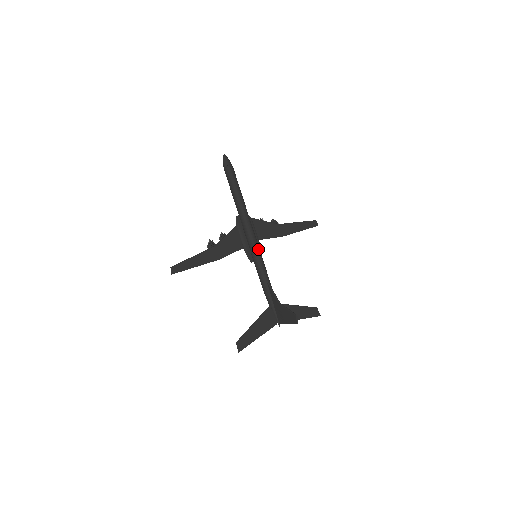
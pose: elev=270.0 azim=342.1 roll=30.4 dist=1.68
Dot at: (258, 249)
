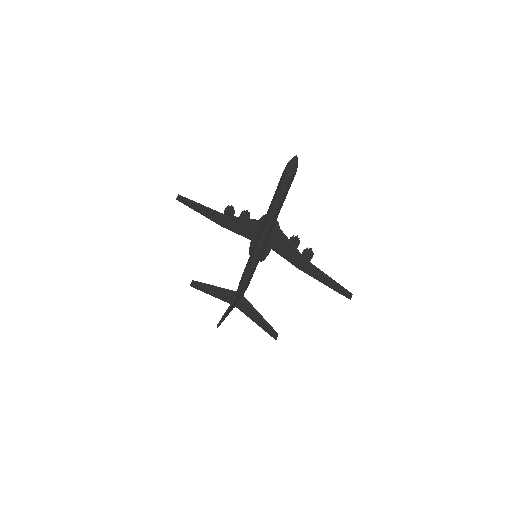
Dot at: (256, 256)
